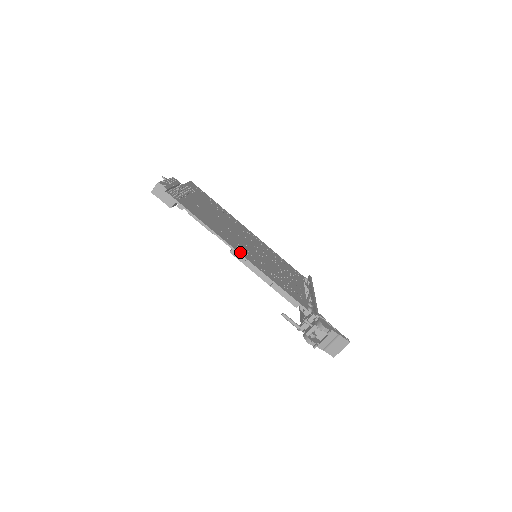
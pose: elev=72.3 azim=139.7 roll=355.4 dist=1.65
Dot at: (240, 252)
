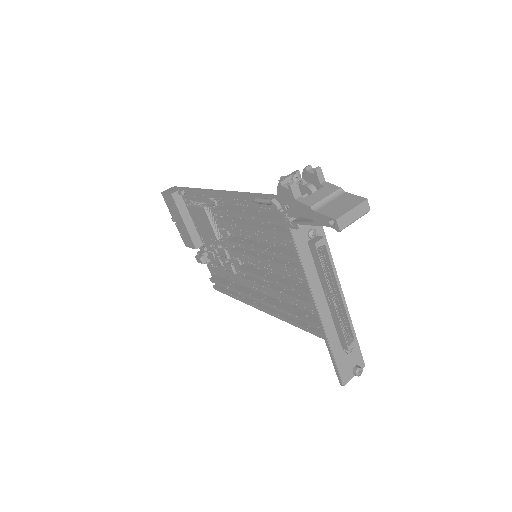
Dot at: (225, 195)
